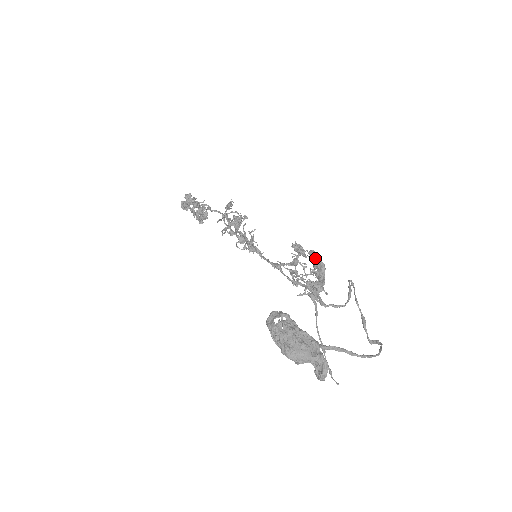
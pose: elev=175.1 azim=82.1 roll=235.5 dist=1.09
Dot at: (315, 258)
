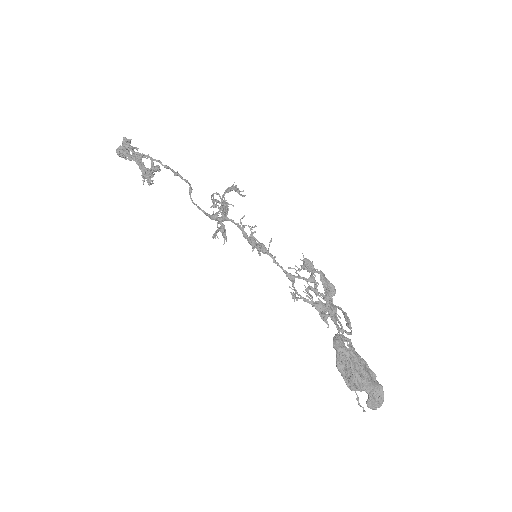
Dot at: (326, 280)
